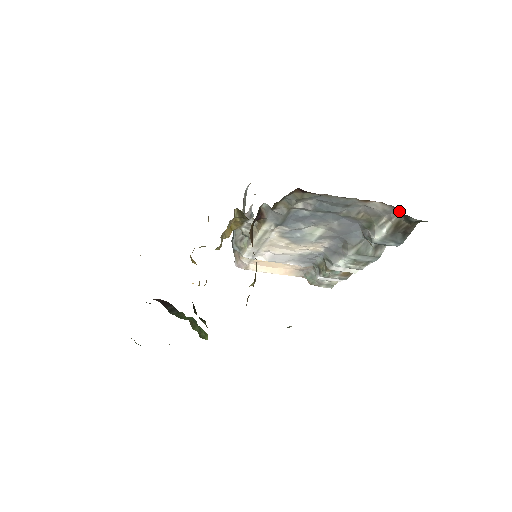
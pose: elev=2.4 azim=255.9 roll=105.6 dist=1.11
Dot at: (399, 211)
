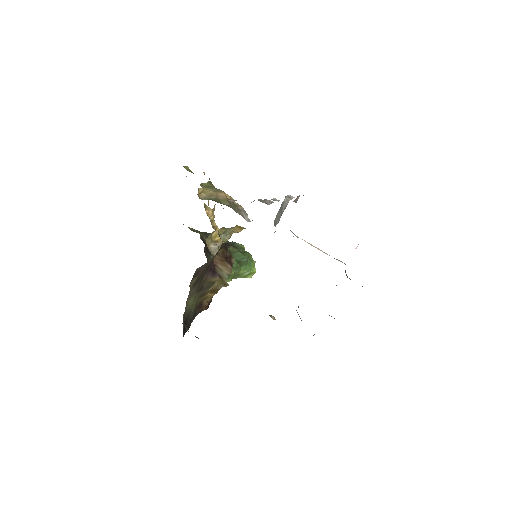
Dot at: occluded
